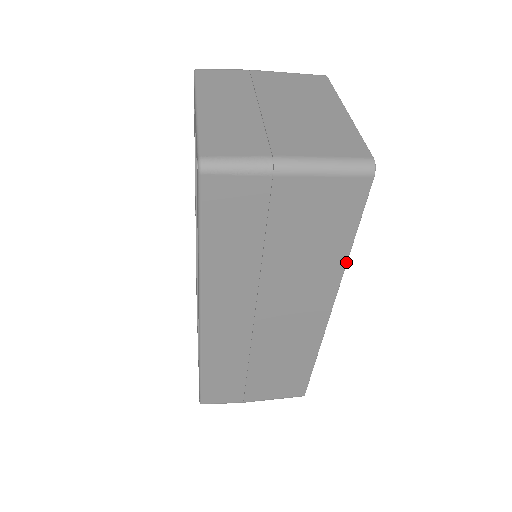
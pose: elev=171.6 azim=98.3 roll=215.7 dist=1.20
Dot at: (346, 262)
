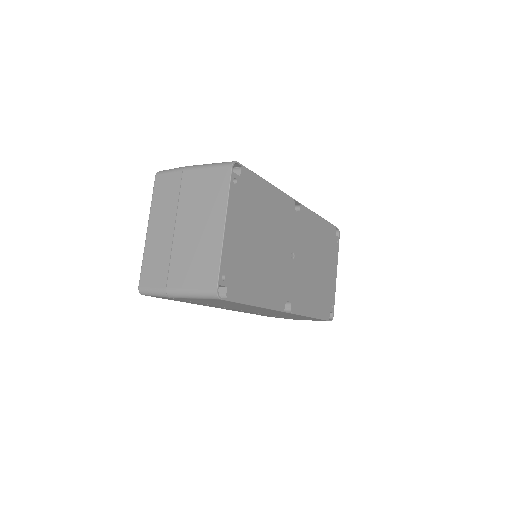
Dot at: (261, 307)
